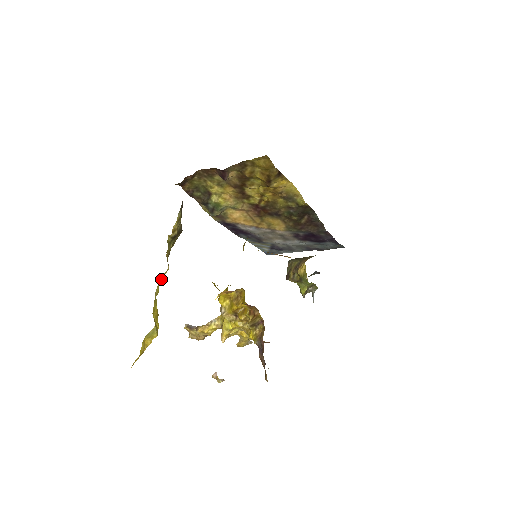
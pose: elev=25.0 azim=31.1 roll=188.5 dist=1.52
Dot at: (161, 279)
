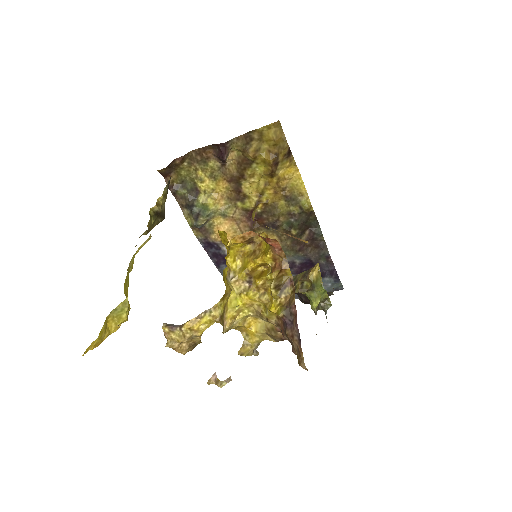
Dot at: (138, 249)
